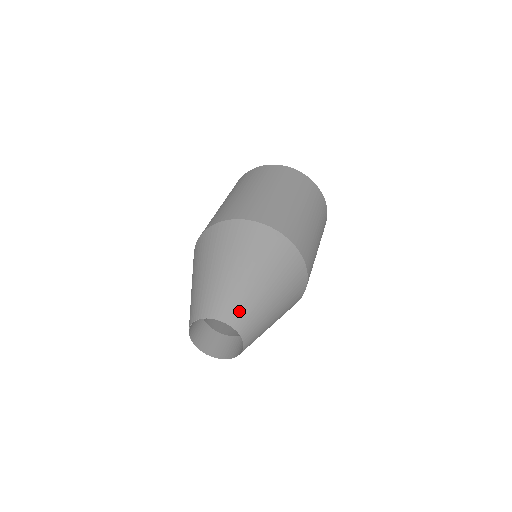
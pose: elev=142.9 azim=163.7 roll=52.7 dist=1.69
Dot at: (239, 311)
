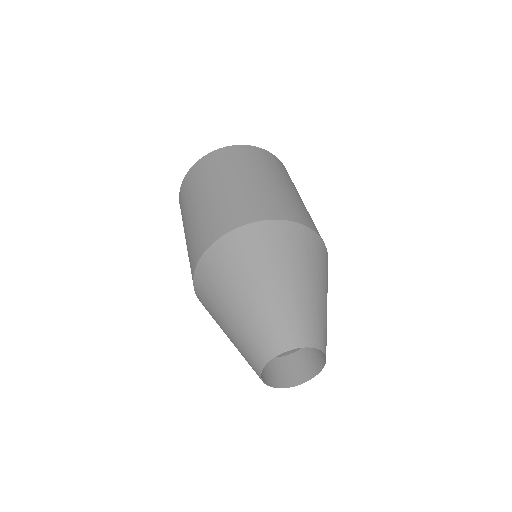
Dot at: (292, 327)
